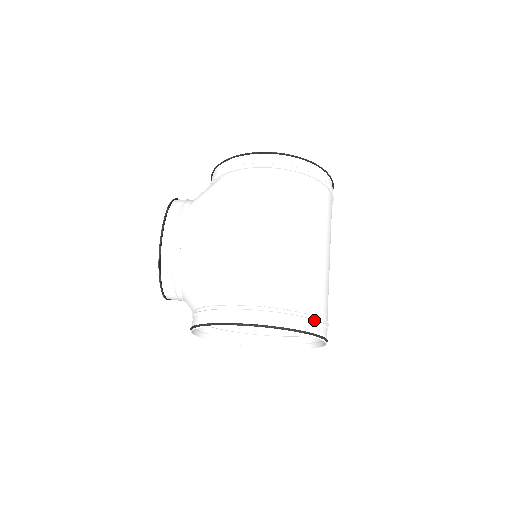
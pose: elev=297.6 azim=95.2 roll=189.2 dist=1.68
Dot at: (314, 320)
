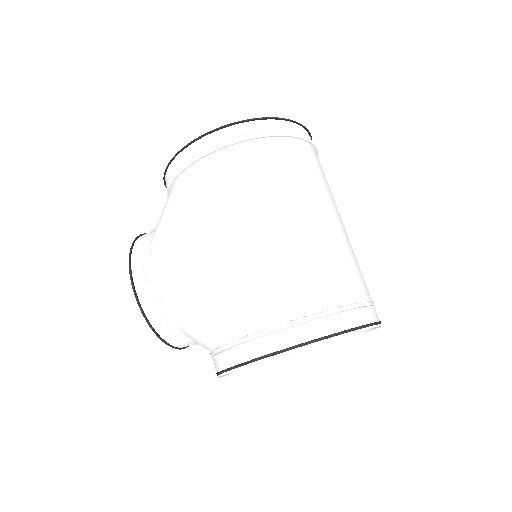
Dot at: (346, 311)
